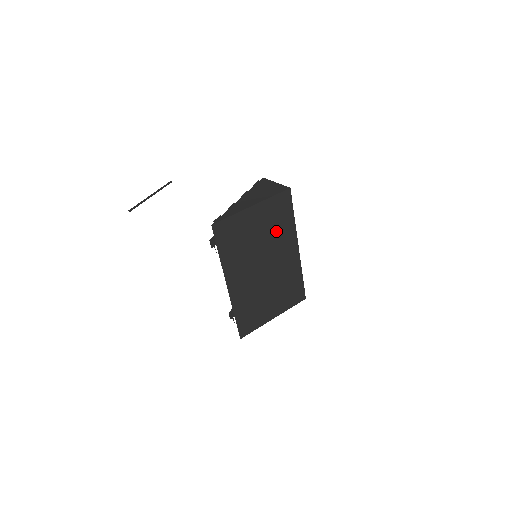
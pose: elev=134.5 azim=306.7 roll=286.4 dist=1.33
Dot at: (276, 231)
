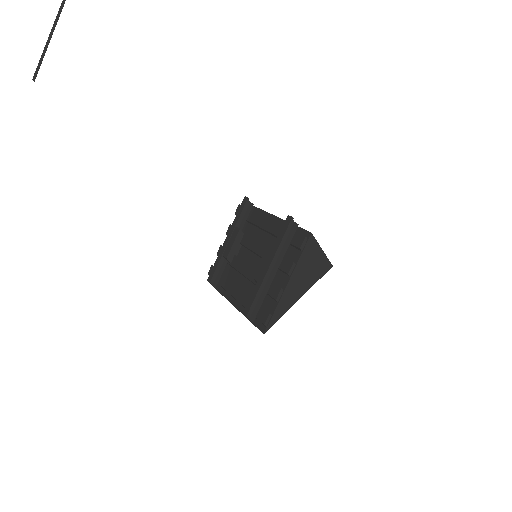
Dot at: occluded
